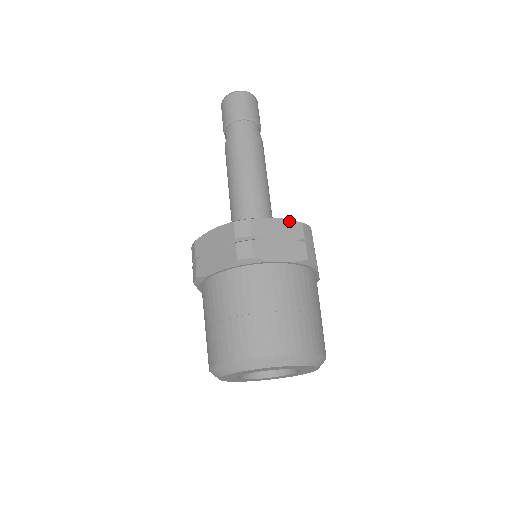
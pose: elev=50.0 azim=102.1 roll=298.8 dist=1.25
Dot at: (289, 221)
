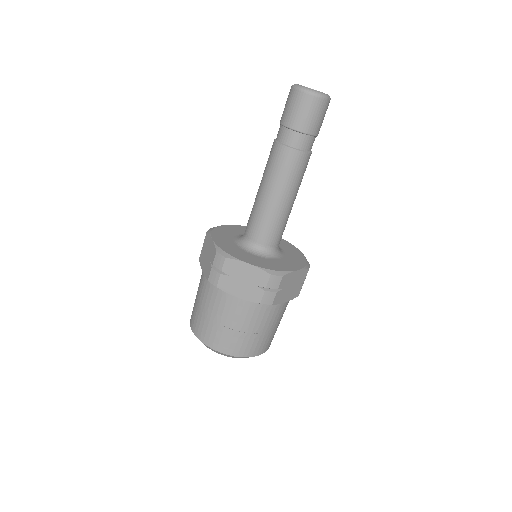
Dot at: (303, 271)
